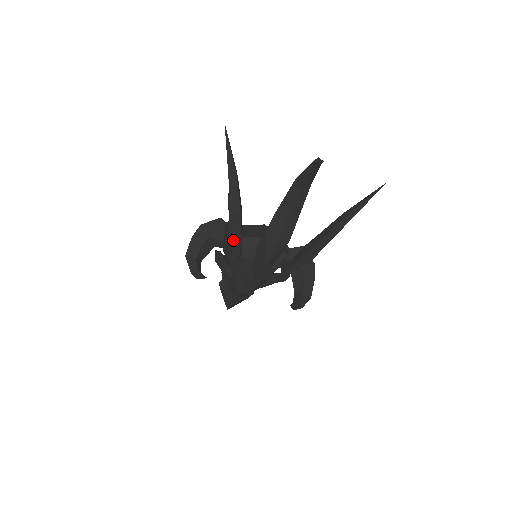
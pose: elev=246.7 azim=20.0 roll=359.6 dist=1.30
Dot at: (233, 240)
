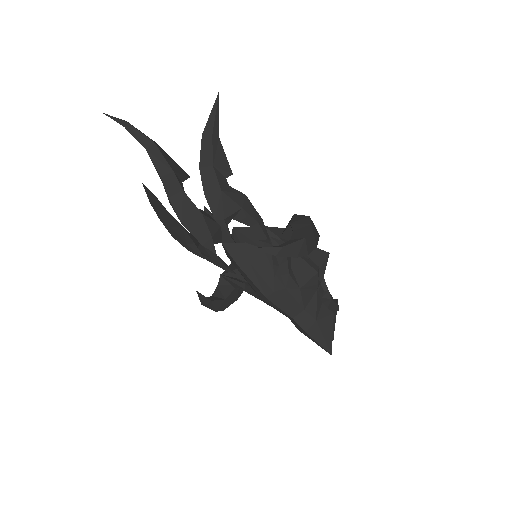
Dot at: (177, 238)
